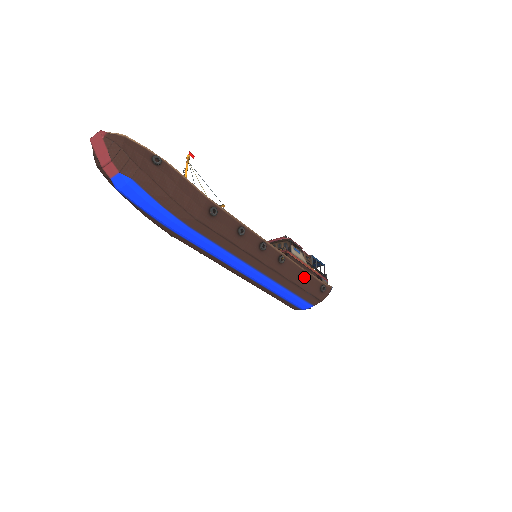
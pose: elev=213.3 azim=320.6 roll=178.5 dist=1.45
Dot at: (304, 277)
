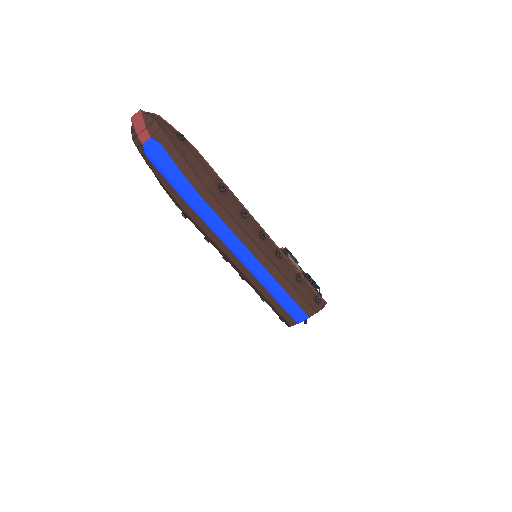
Dot at: (300, 279)
